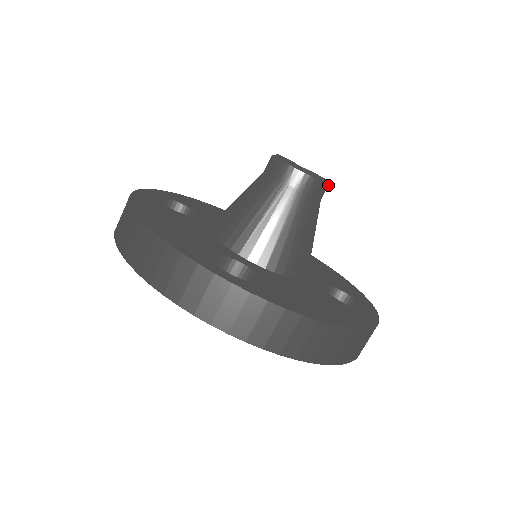
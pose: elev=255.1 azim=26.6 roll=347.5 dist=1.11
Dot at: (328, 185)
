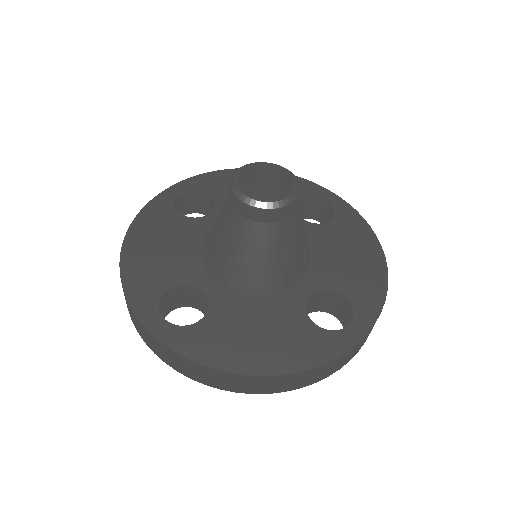
Dot at: (289, 171)
